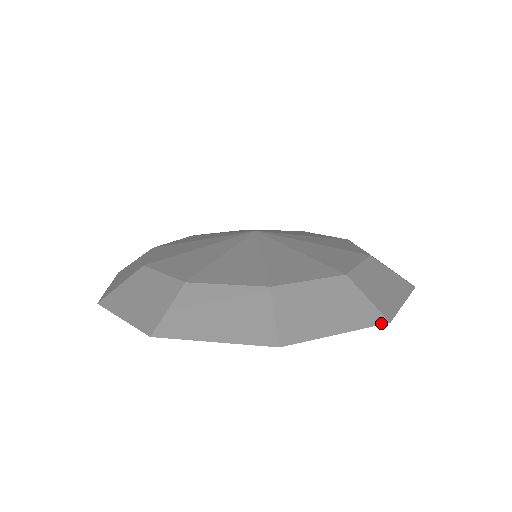
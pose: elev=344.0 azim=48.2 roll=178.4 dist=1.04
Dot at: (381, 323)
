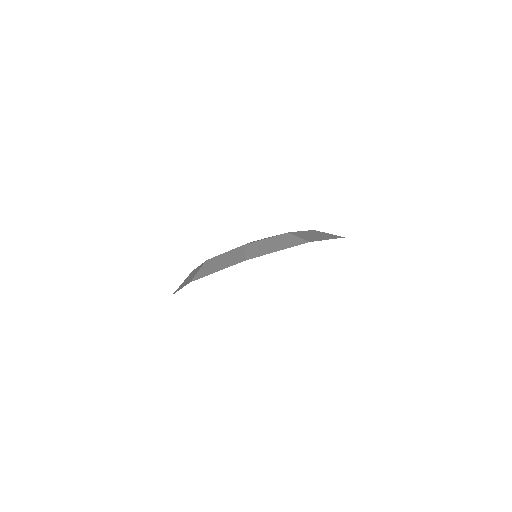
Dot at: occluded
